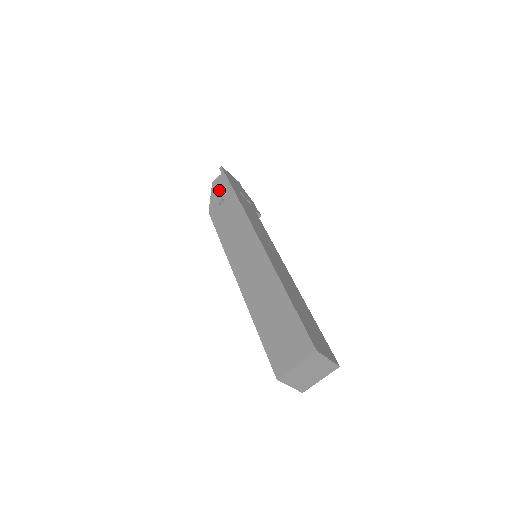
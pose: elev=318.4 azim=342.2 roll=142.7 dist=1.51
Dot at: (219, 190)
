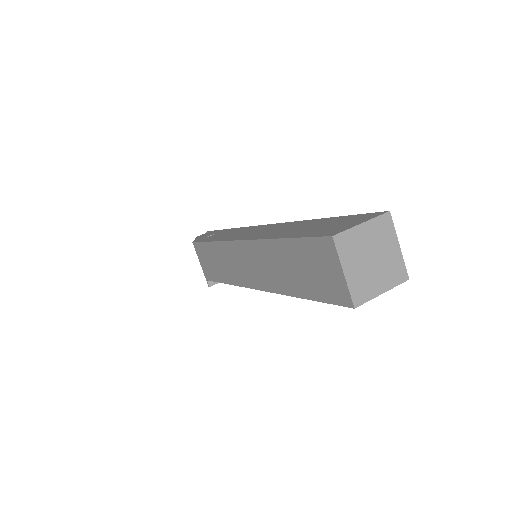
Dot at: (207, 234)
